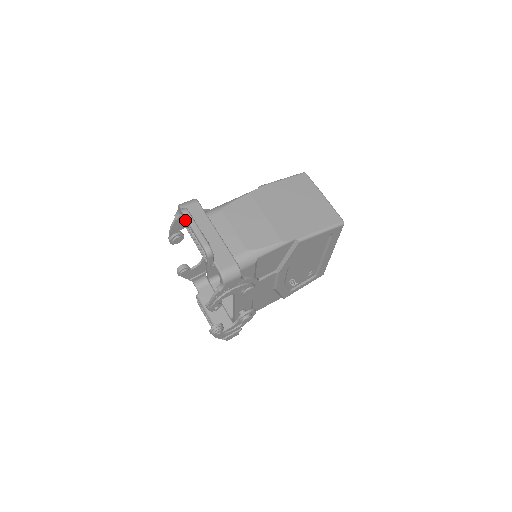
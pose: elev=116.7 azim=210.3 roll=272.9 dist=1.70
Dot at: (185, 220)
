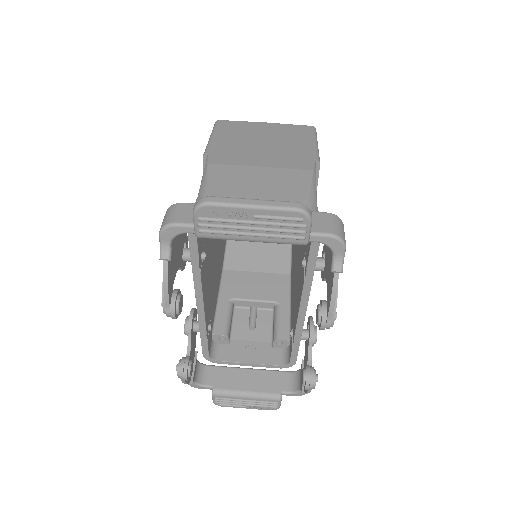
Dot at: (221, 211)
